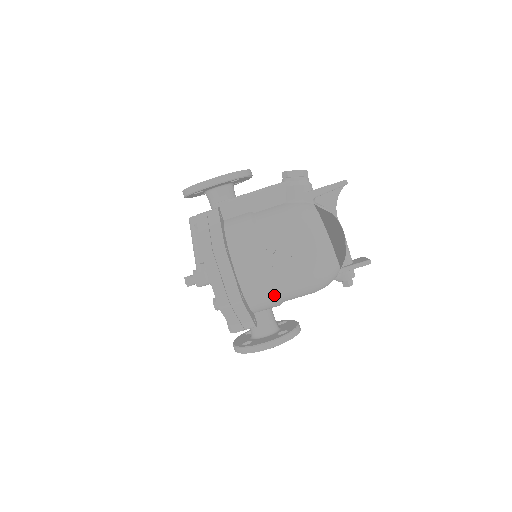
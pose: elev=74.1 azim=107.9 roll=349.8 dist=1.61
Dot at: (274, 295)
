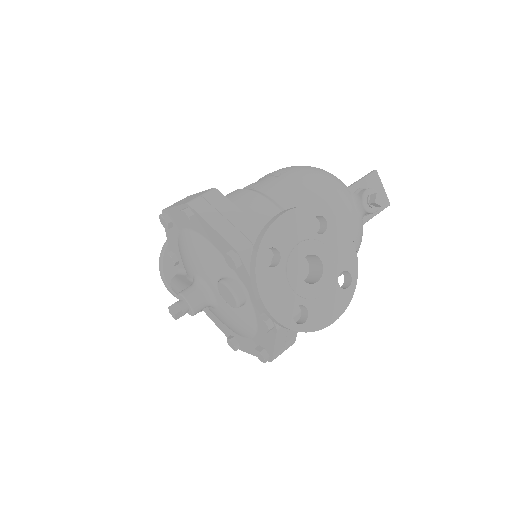
Dot at: (267, 200)
